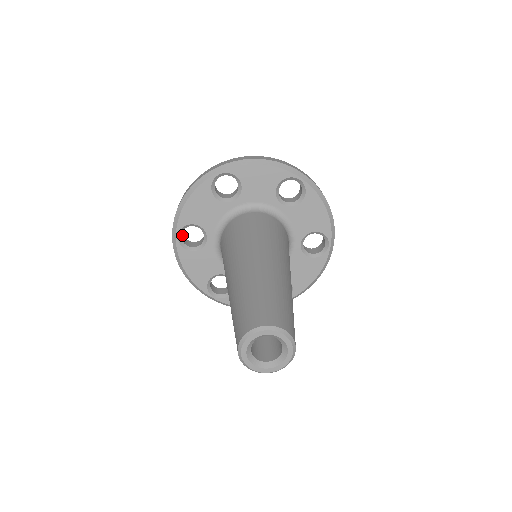
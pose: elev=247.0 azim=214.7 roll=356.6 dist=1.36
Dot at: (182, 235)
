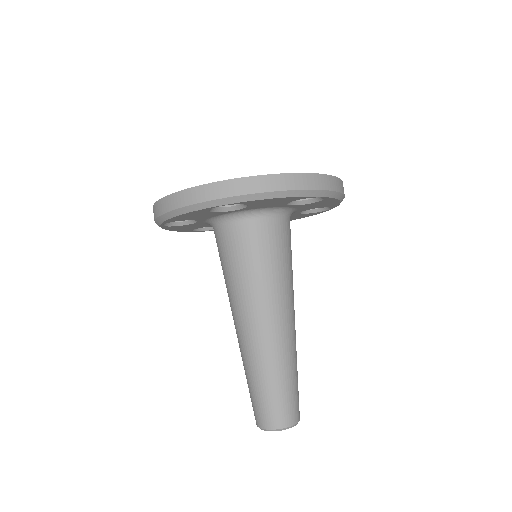
Dot at: occluded
